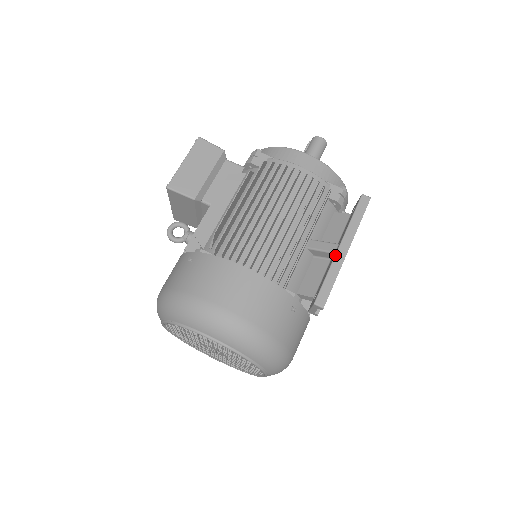
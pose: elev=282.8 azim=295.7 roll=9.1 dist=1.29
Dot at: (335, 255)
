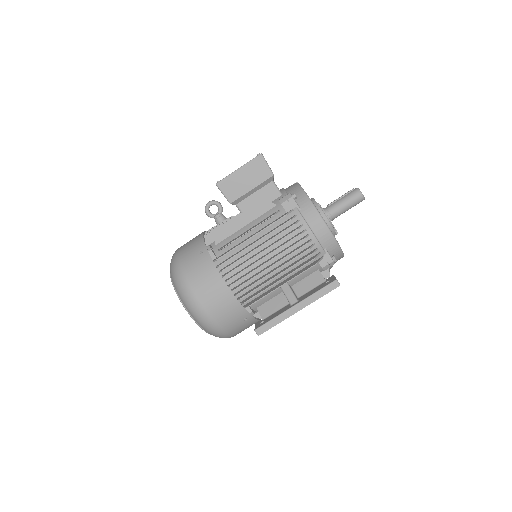
Dot at: (288, 309)
